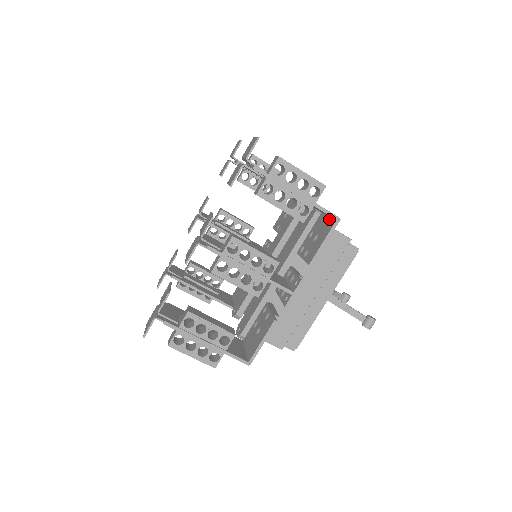
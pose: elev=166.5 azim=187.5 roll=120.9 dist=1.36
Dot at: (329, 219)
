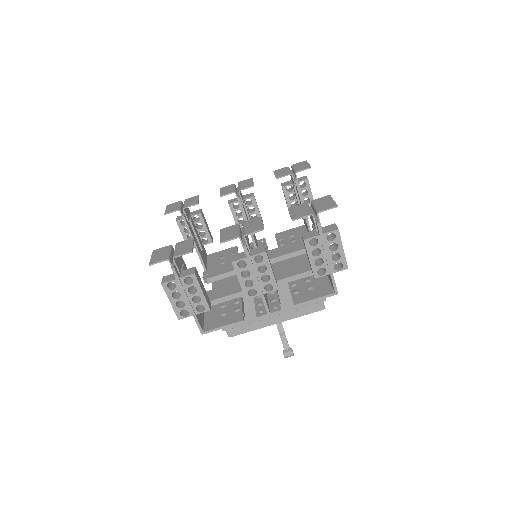
Dot at: (329, 285)
